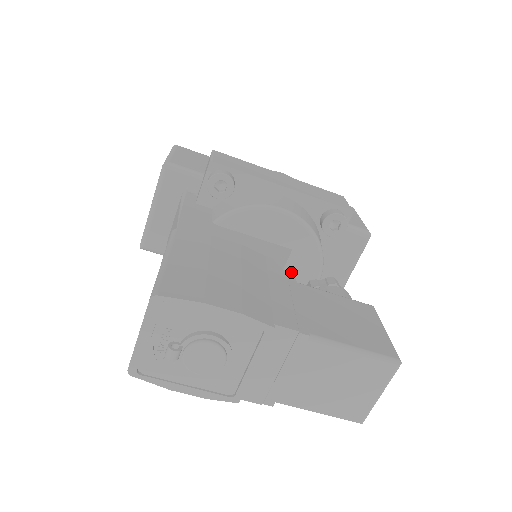
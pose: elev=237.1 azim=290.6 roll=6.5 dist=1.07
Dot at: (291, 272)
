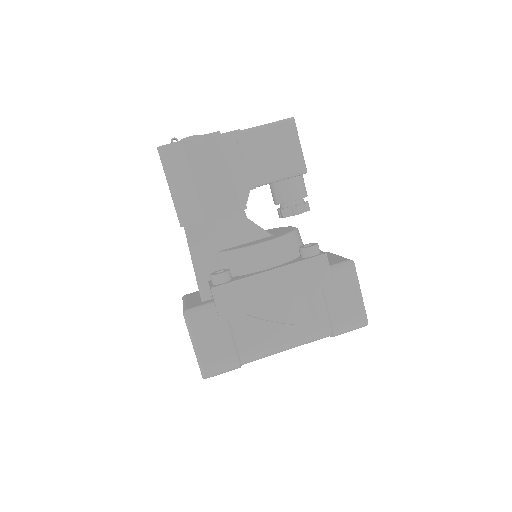
Dot at: (273, 232)
